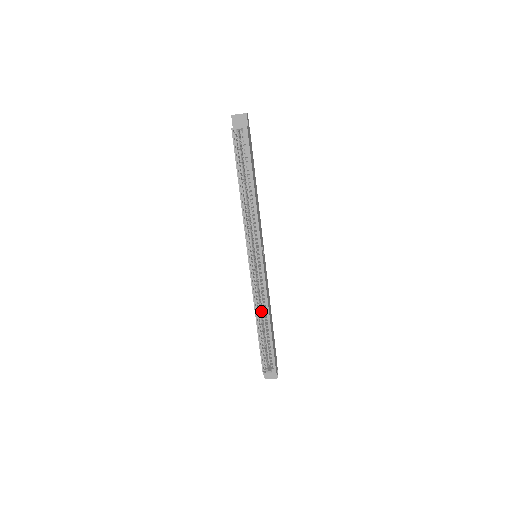
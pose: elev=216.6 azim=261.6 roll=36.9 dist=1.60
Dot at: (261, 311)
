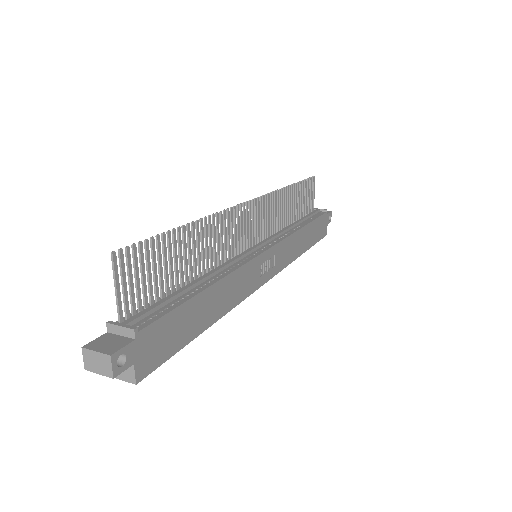
Dot at: occluded
